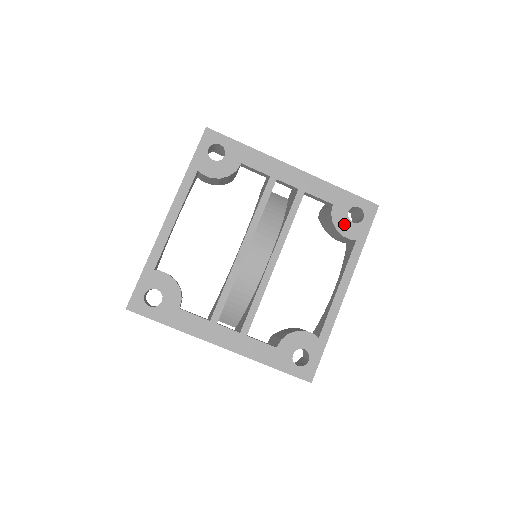
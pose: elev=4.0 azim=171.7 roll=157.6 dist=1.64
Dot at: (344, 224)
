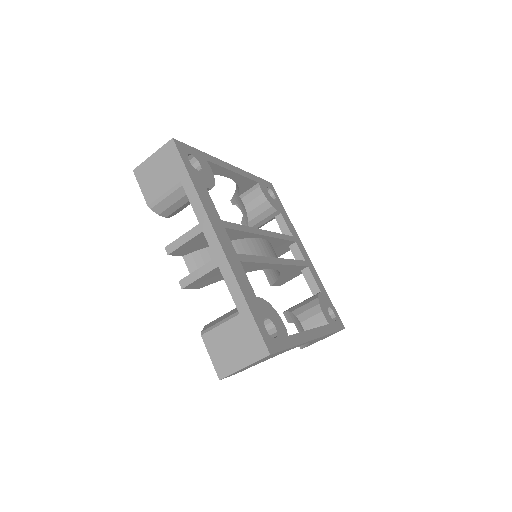
Dot at: (324, 308)
